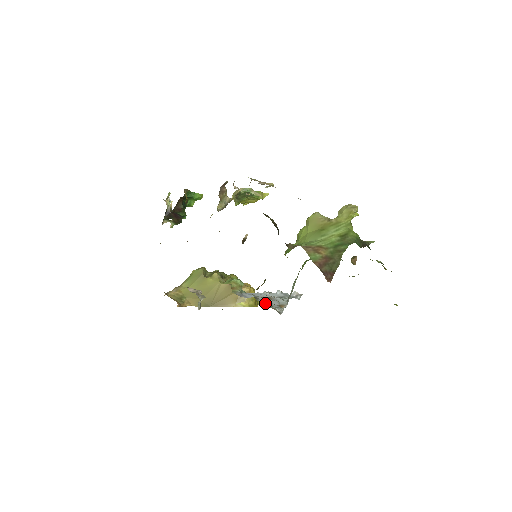
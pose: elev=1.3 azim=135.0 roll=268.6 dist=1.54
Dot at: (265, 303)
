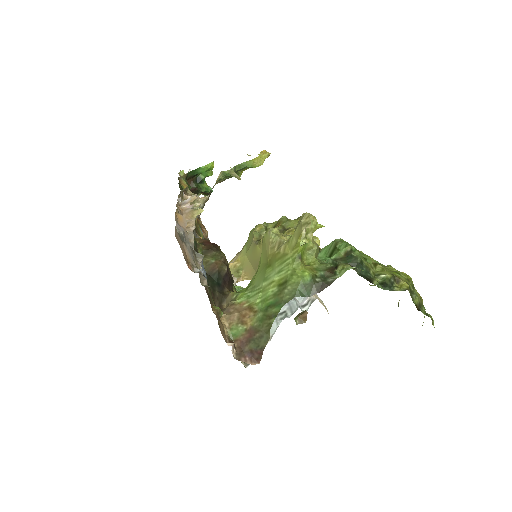
Dot at: occluded
